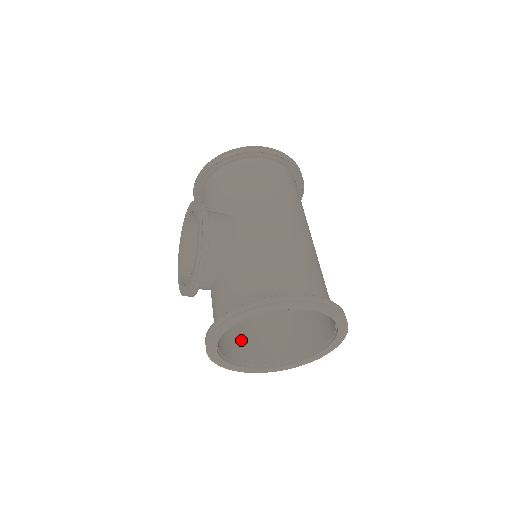
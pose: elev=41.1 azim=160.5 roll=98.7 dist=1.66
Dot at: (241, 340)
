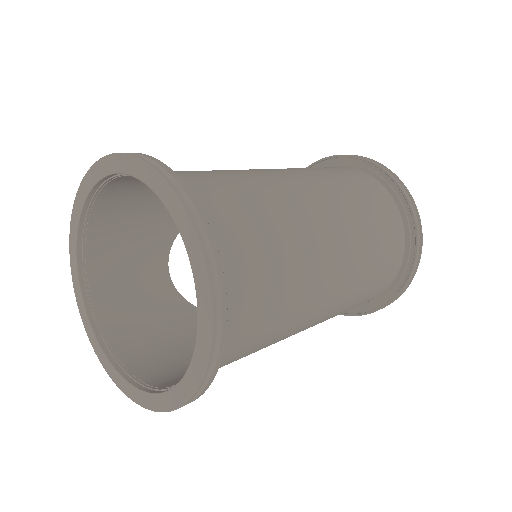
Dot at: (180, 366)
